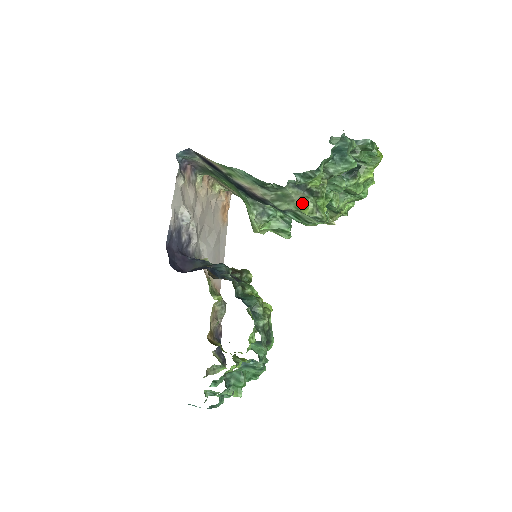
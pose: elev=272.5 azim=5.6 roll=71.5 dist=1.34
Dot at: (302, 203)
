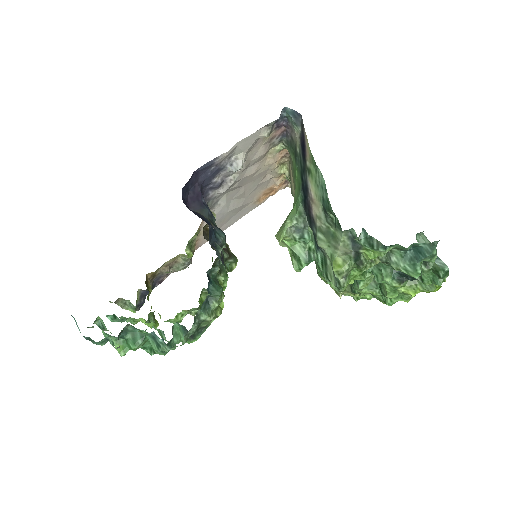
Dot at: (341, 258)
